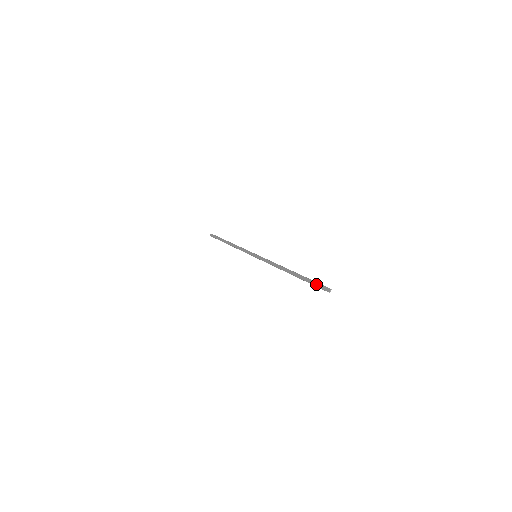
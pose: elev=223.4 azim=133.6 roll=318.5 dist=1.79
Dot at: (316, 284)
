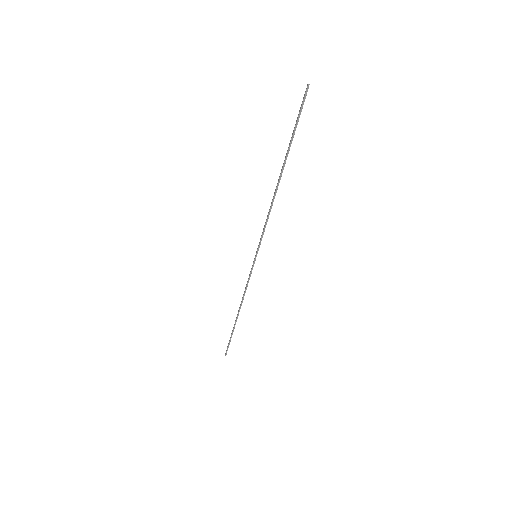
Dot at: (297, 117)
